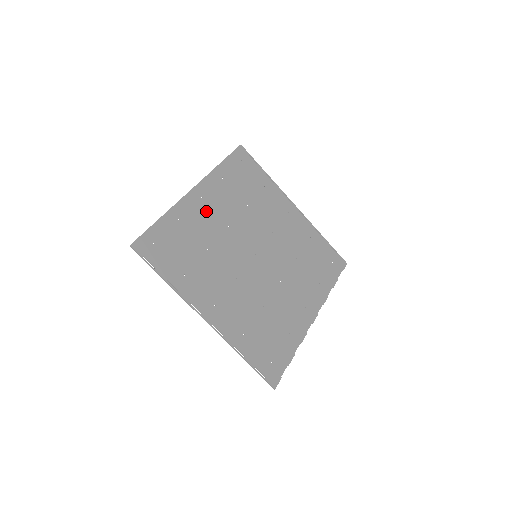
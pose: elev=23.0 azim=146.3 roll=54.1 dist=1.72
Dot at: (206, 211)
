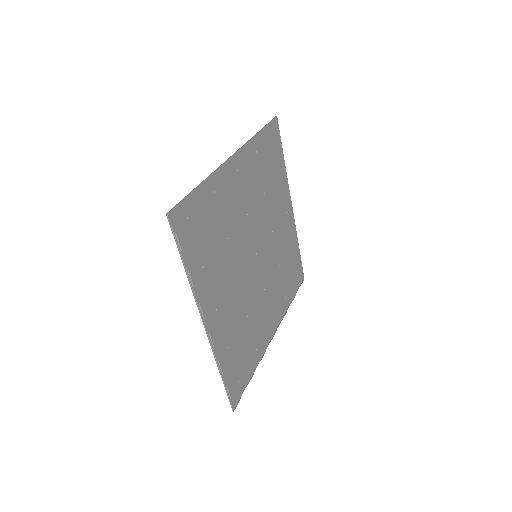
Dot at: (236, 189)
